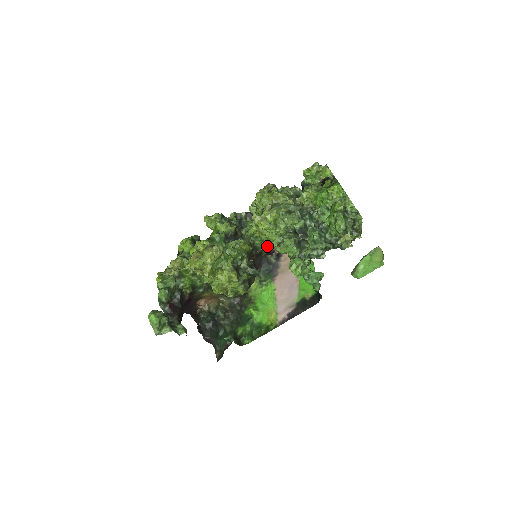
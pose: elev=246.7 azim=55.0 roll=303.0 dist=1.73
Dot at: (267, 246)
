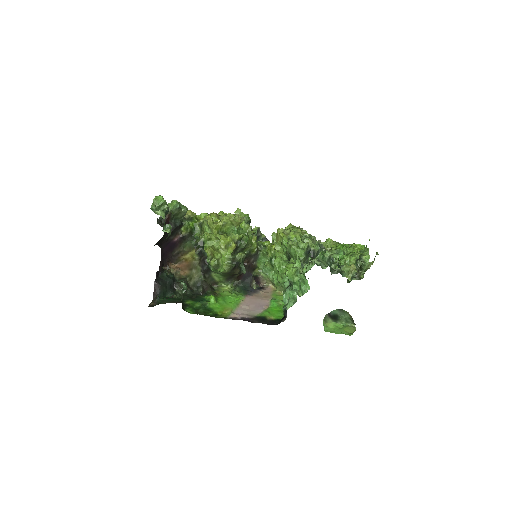
Dot at: (266, 262)
